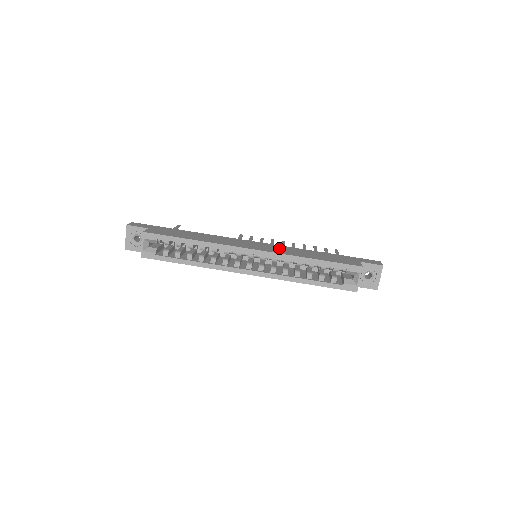
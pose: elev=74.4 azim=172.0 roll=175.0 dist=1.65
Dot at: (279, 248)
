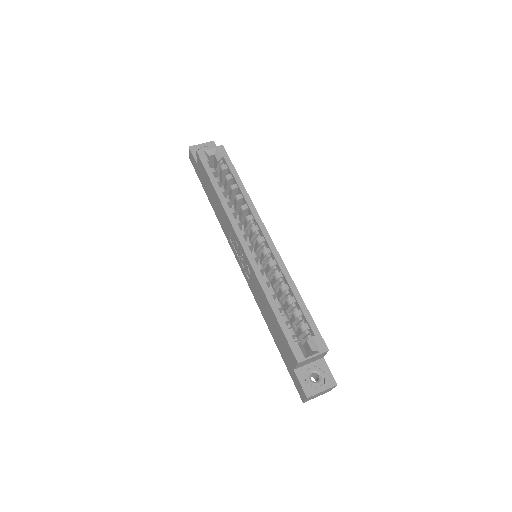
Dot at: occluded
